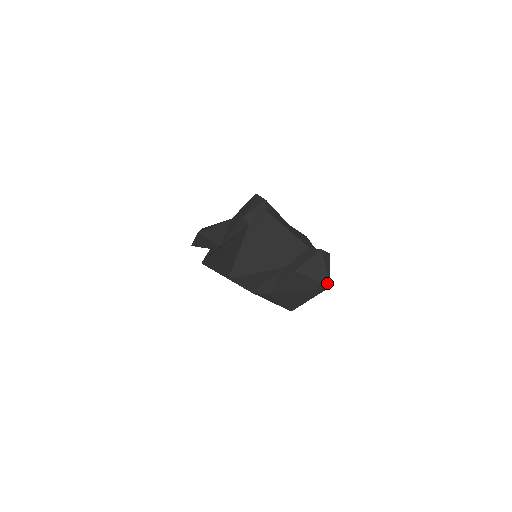
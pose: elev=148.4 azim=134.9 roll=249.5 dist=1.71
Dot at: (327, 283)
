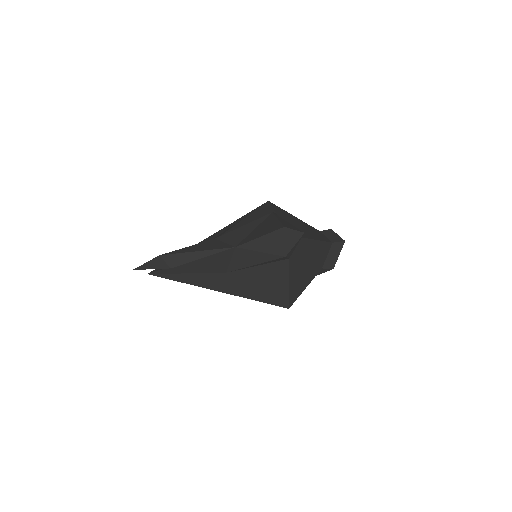
Dot at: occluded
